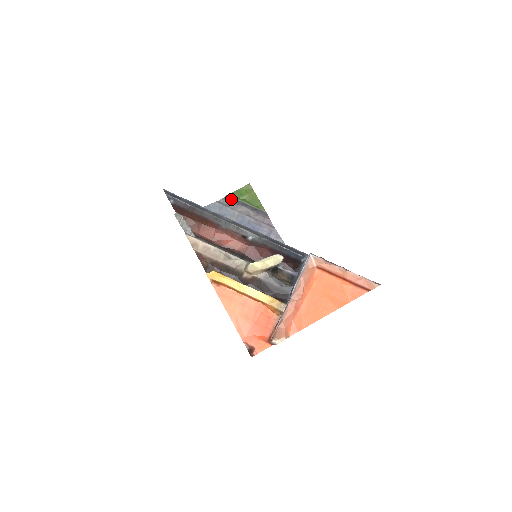
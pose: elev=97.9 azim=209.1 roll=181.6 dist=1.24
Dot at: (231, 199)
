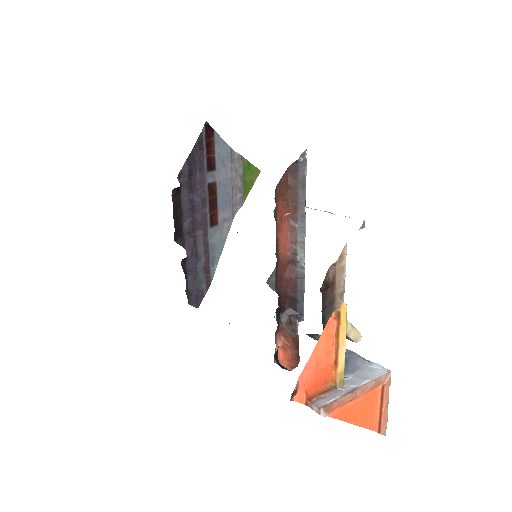
Dot at: (240, 161)
